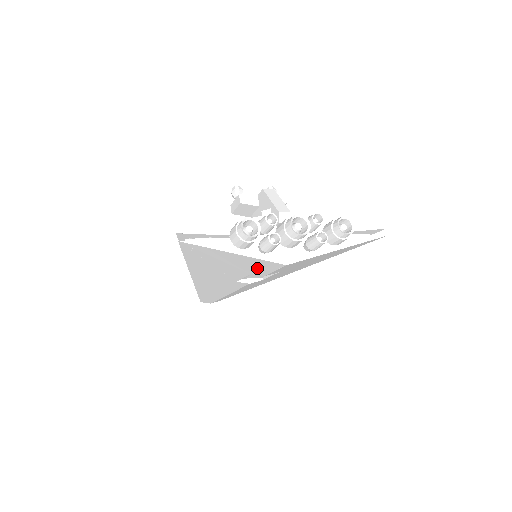
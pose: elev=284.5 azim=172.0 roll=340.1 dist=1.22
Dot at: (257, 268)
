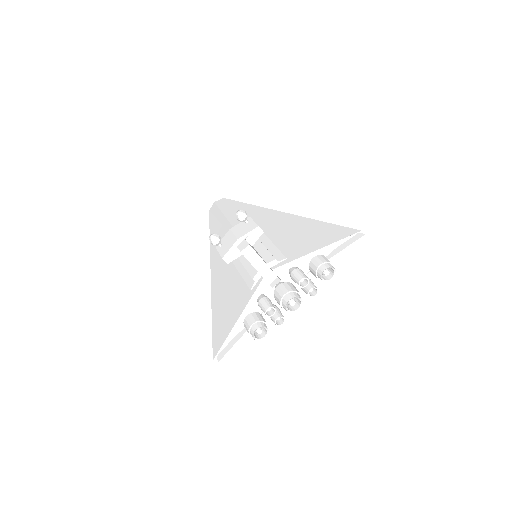
Dot at: occluded
